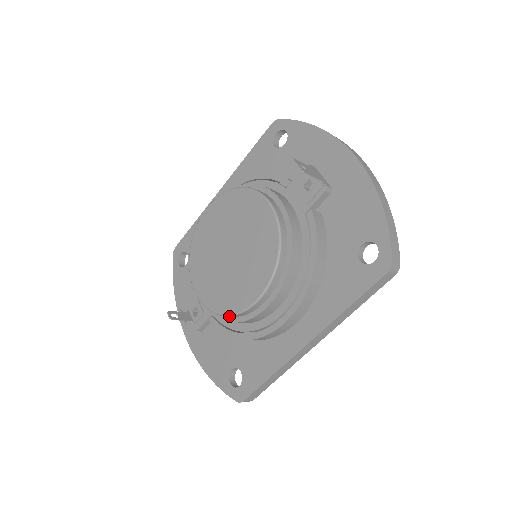
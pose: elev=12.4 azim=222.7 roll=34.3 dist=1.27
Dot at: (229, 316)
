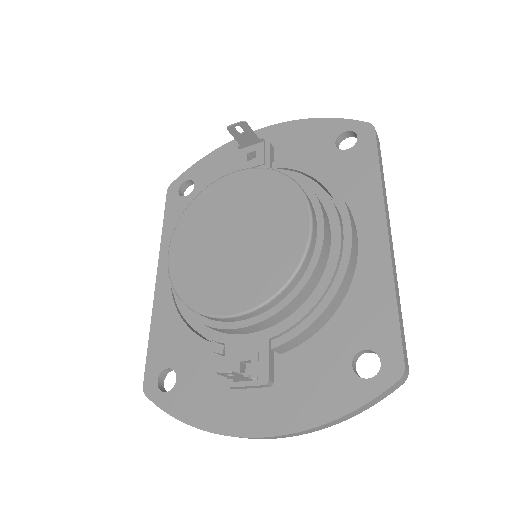
Dot at: (298, 274)
